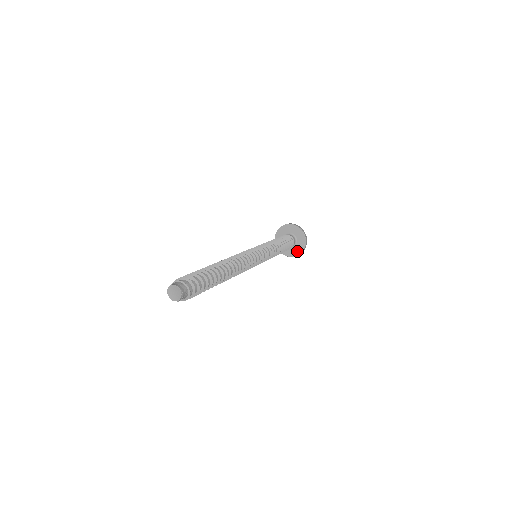
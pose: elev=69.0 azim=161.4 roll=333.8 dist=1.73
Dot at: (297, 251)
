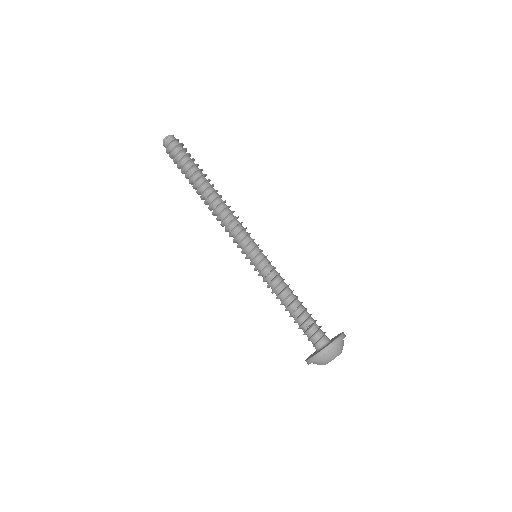
Dot at: (322, 349)
